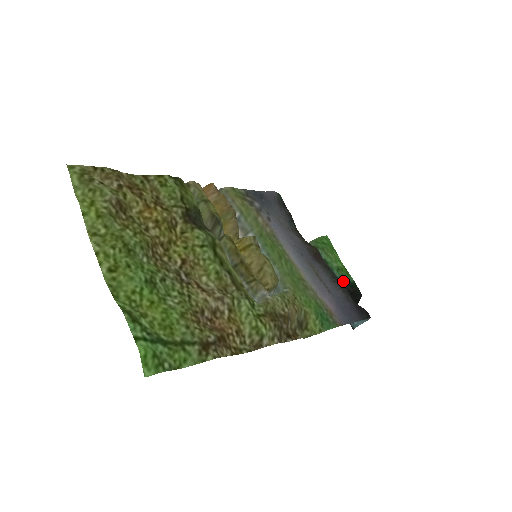
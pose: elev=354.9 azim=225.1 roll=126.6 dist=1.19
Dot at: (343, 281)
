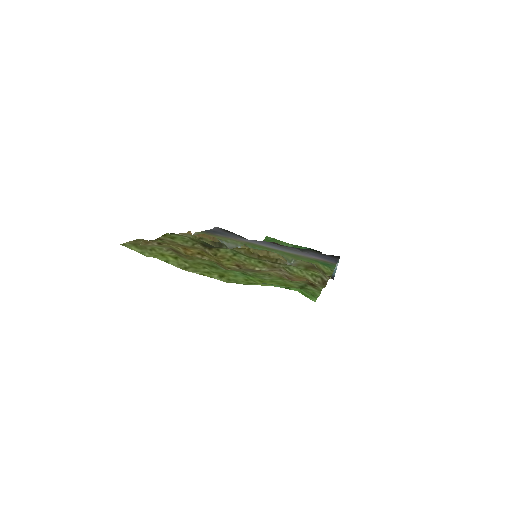
Dot at: occluded
